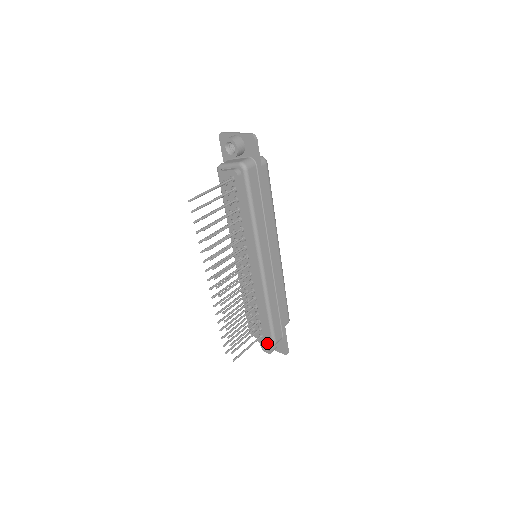
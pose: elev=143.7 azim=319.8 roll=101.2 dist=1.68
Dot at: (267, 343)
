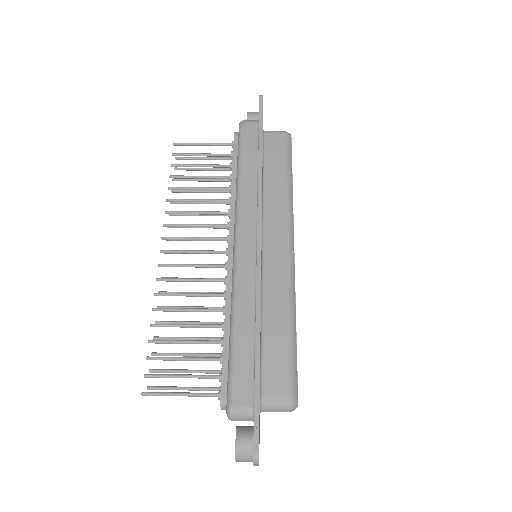
Dot at: (236, 428)
